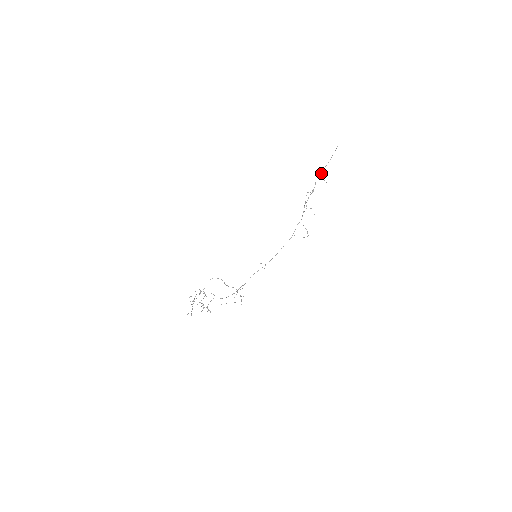
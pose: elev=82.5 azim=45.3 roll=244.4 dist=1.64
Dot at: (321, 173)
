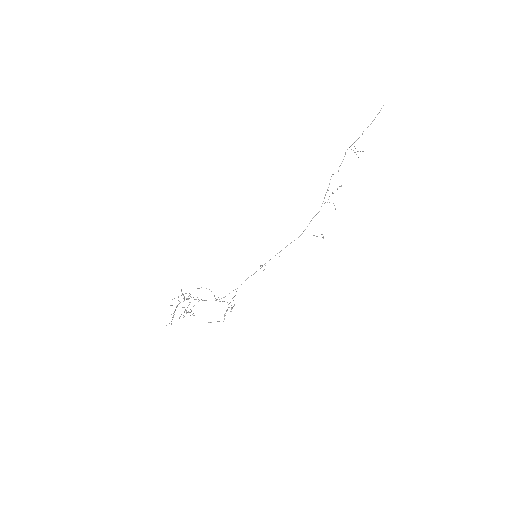
Dot at: (354, 146)
